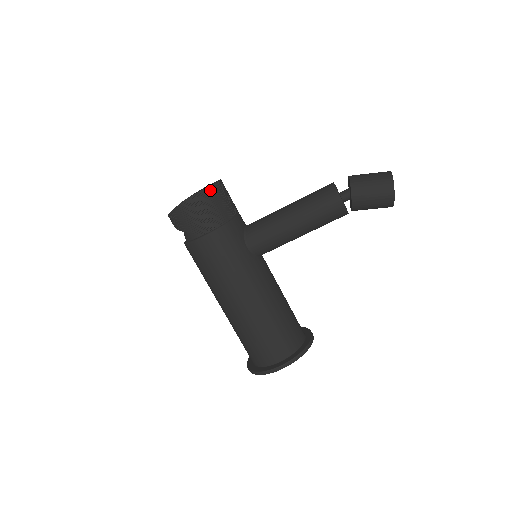
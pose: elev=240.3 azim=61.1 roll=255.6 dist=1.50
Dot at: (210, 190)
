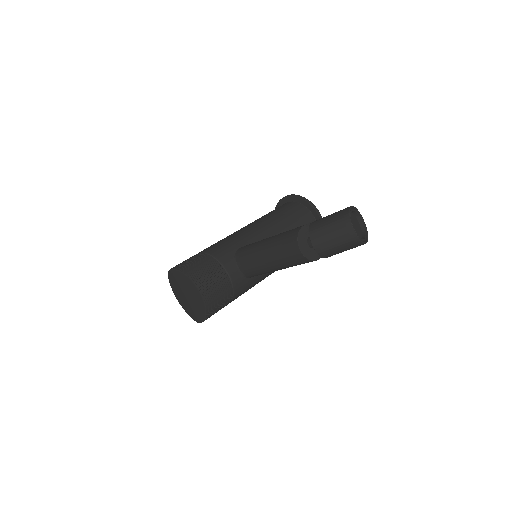
Dot at: (209, 311)
